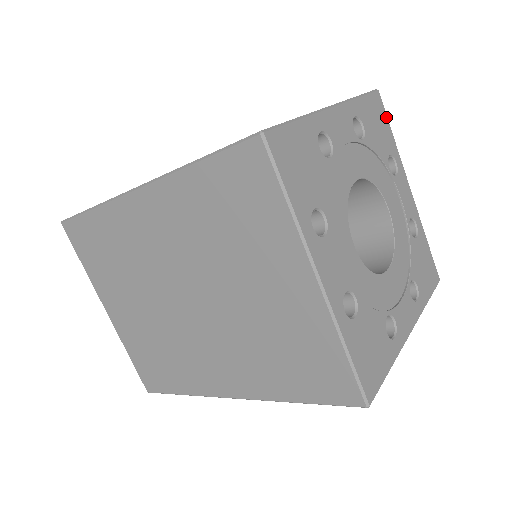
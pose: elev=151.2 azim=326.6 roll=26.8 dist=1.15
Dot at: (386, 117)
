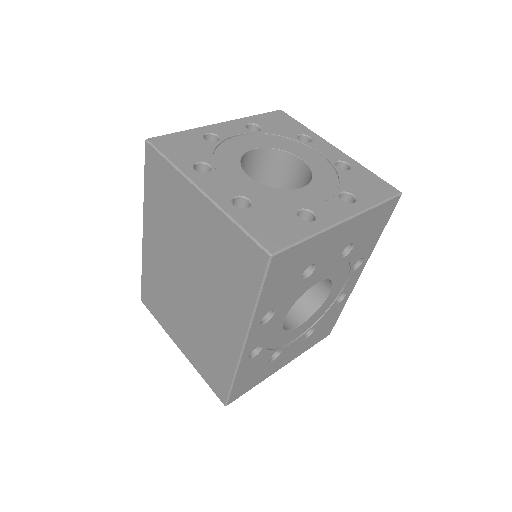
Dot at: (293, 119)
